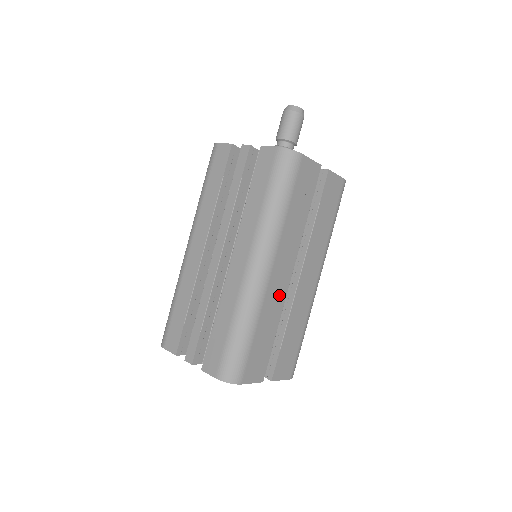
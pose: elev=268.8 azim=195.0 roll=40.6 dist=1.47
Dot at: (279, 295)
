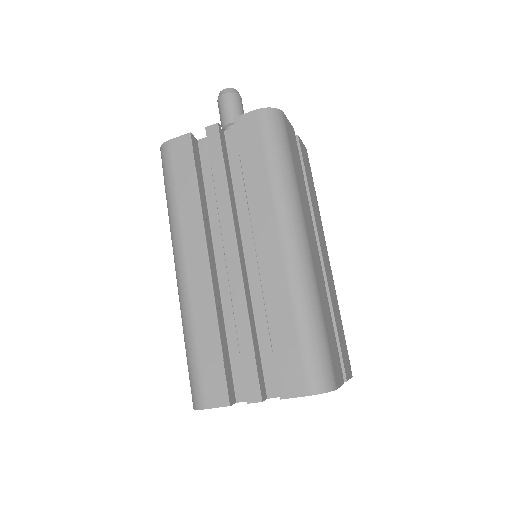
Dot at: (320, 273)
